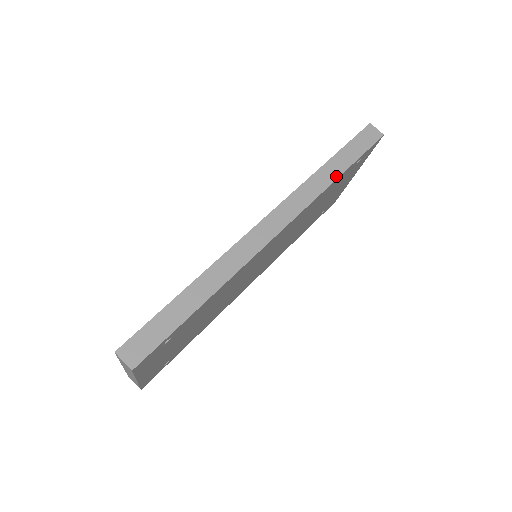
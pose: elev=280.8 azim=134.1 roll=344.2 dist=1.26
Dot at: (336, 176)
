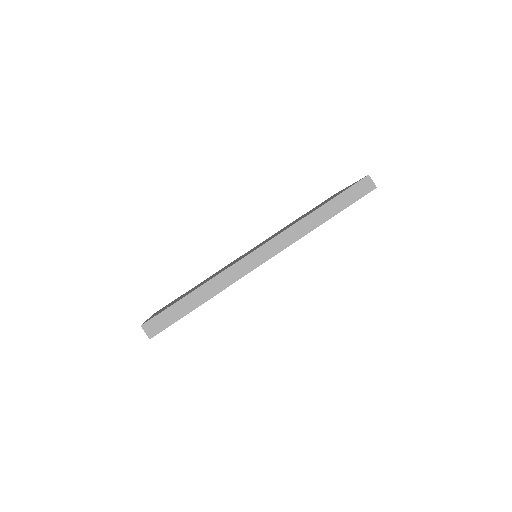
Dot at: (325, 220)
